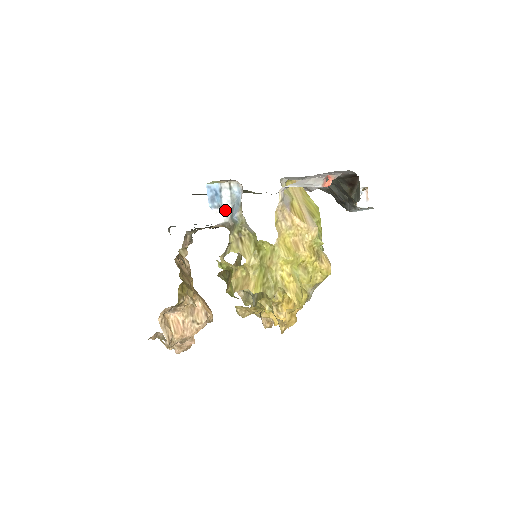
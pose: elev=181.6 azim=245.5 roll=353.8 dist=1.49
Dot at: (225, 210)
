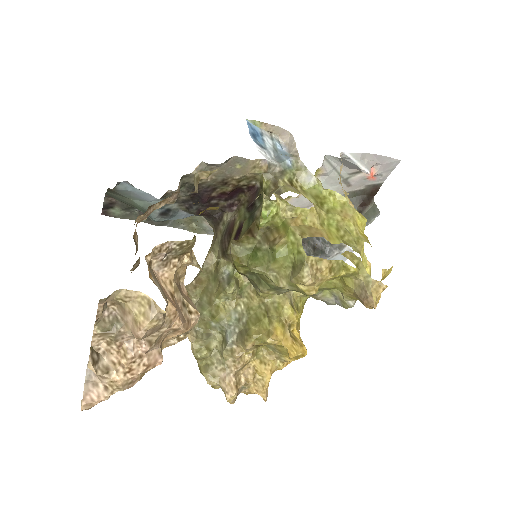
Dot at: (269, 154)
